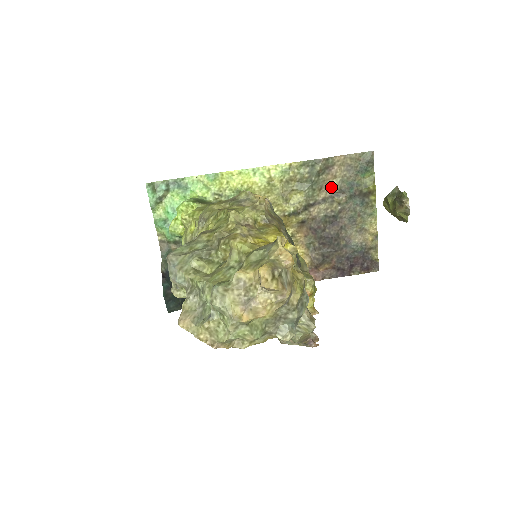
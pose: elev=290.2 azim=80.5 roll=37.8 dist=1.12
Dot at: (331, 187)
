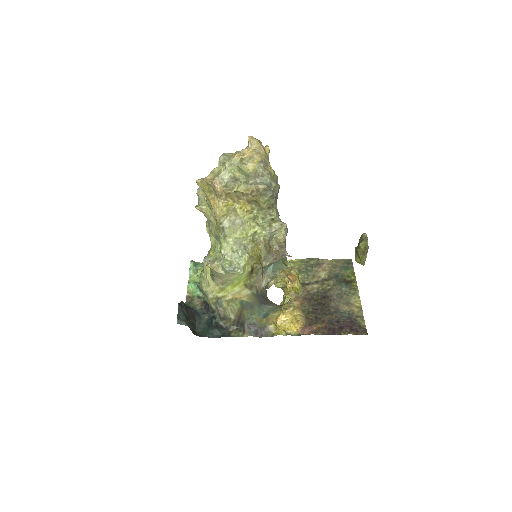
Dot at: (322, 275)
